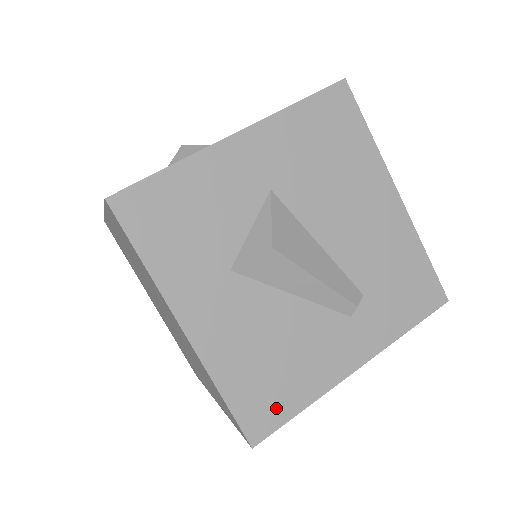
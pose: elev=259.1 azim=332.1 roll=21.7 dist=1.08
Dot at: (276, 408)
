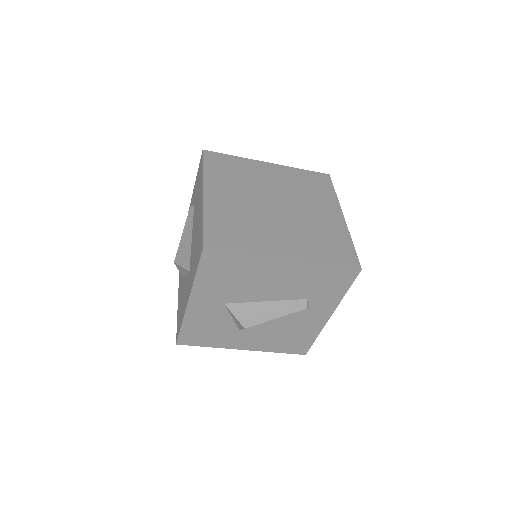
Dot at: (303, 344)
